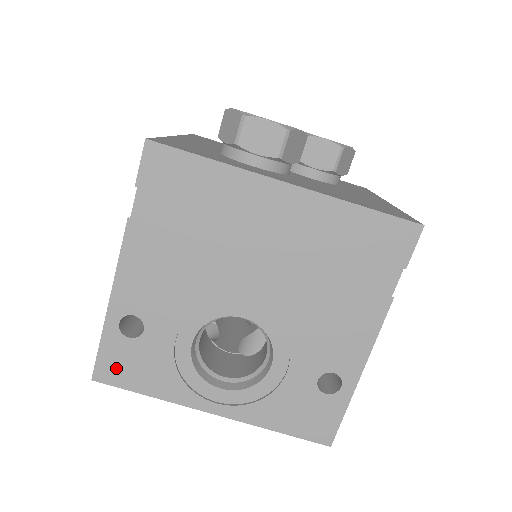
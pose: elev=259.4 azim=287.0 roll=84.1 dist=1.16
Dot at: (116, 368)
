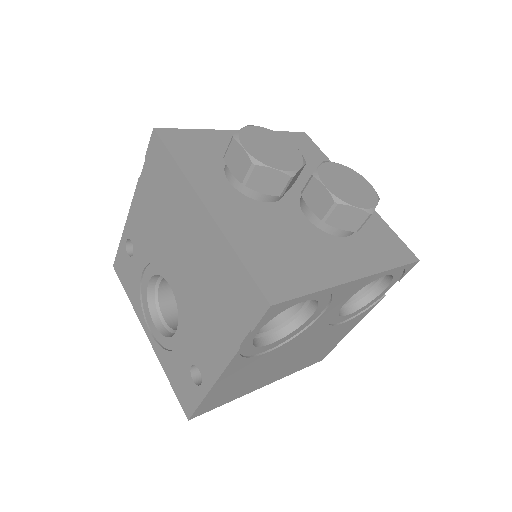
Dot at: (121, 268)
